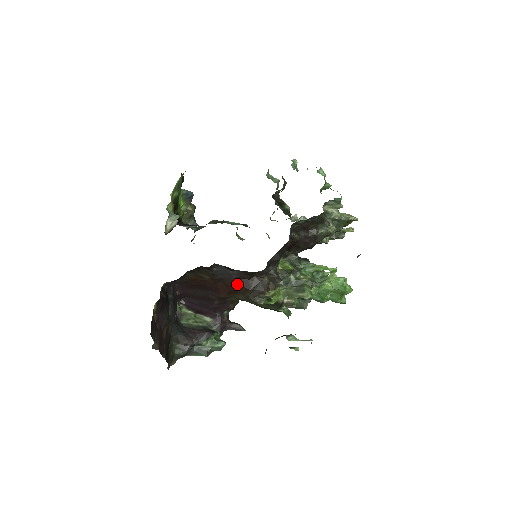
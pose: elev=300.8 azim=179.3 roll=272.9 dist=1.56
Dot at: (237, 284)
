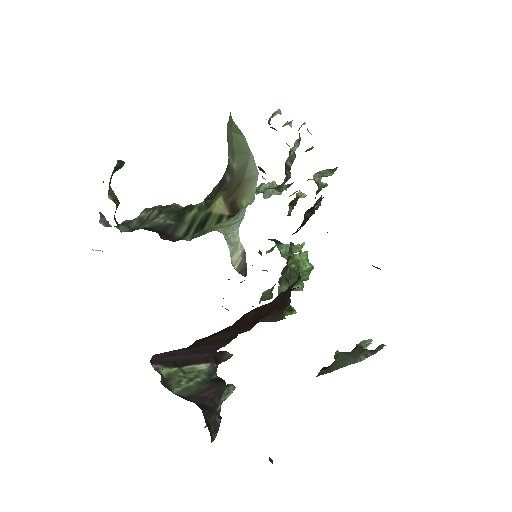
Dot at: (274, 307)
